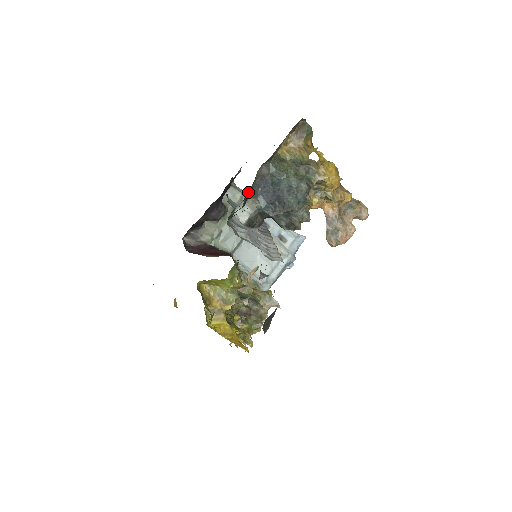
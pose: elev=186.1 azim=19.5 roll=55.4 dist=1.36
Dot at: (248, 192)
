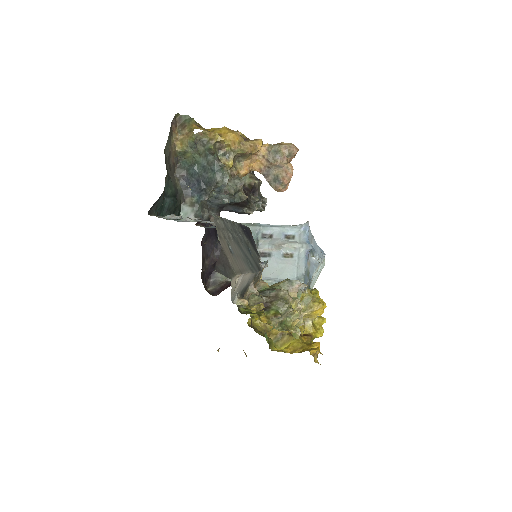
Dot at: (177, 194)
